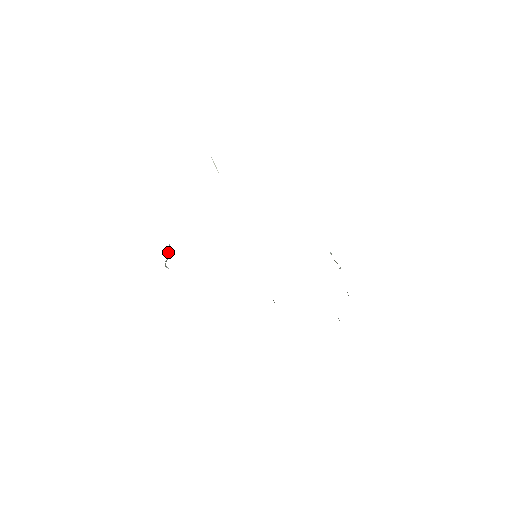
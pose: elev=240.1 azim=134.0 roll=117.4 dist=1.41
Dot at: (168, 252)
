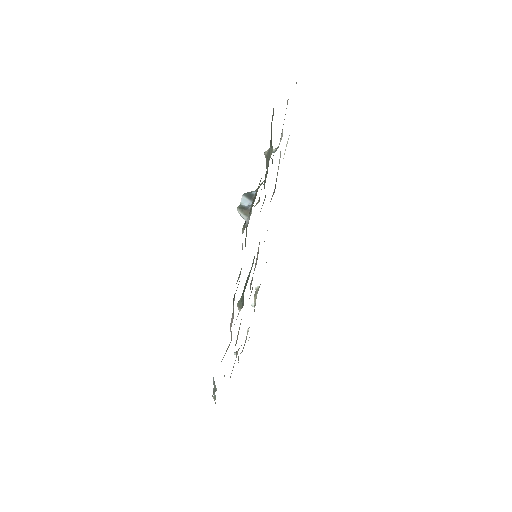
Dot at: (249, 199)
